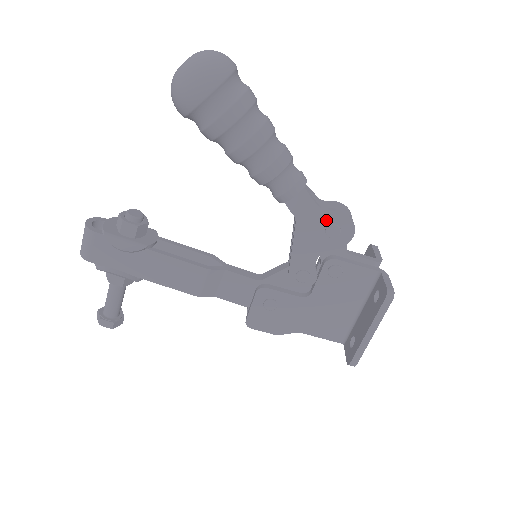
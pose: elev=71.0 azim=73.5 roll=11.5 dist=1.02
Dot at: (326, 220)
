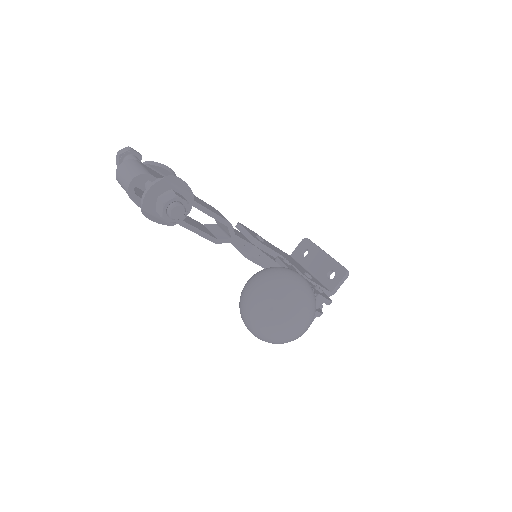
Dot at: occluded
